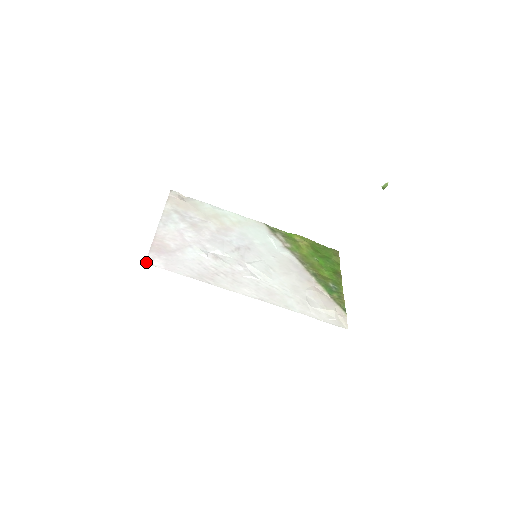
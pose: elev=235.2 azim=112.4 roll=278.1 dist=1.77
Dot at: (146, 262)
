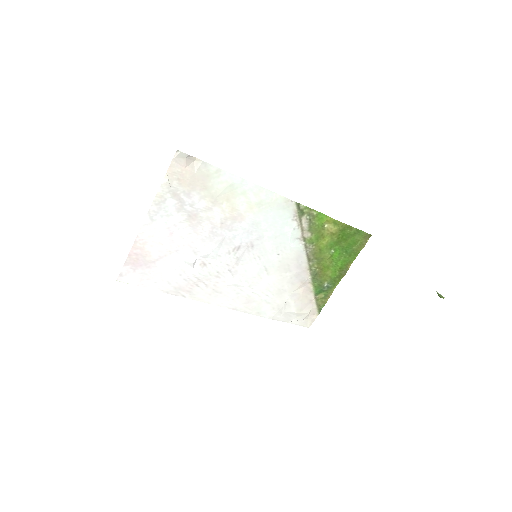
Dot at: (118, 279)
